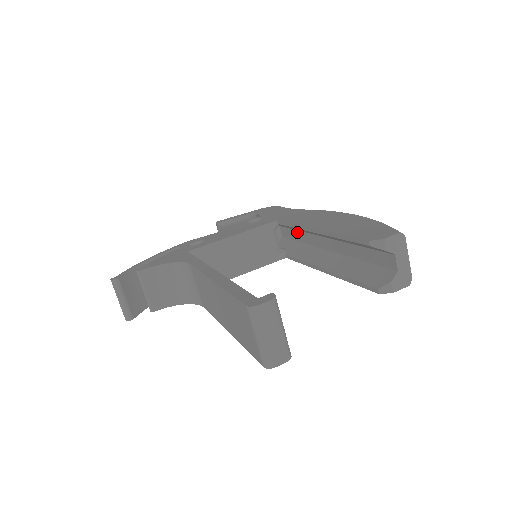
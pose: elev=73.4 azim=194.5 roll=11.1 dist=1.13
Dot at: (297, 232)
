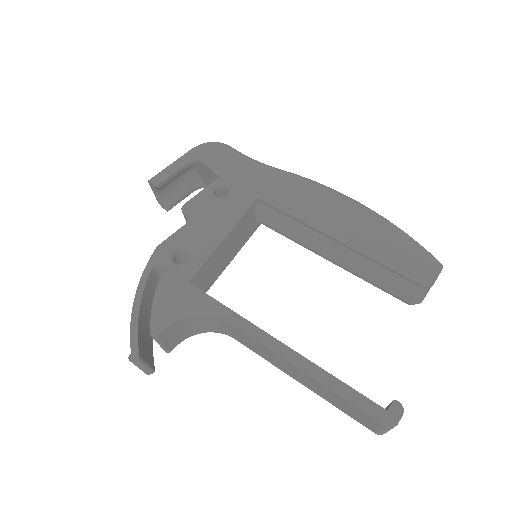
Dot at: occluded
